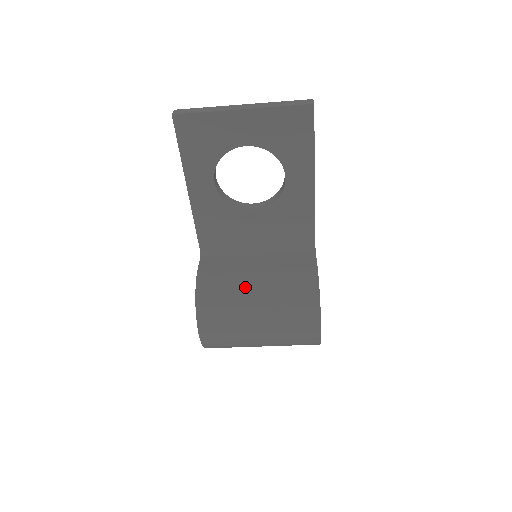
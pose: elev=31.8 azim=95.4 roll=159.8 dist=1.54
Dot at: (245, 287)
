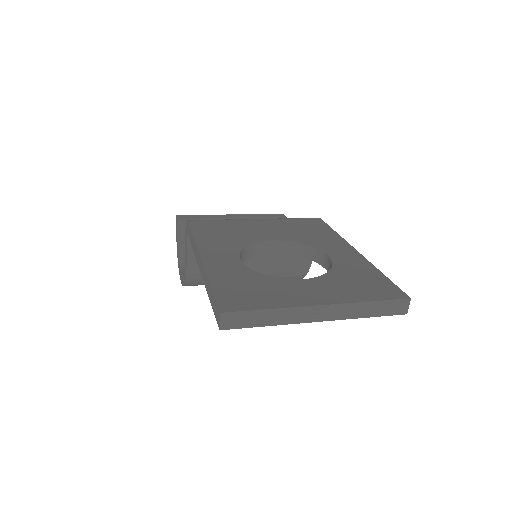
Dot at: occluded
